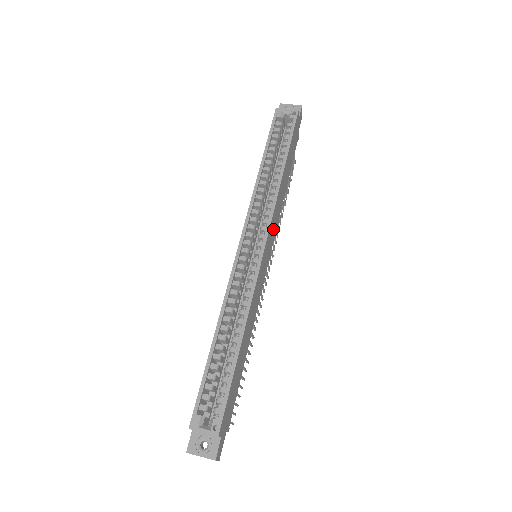
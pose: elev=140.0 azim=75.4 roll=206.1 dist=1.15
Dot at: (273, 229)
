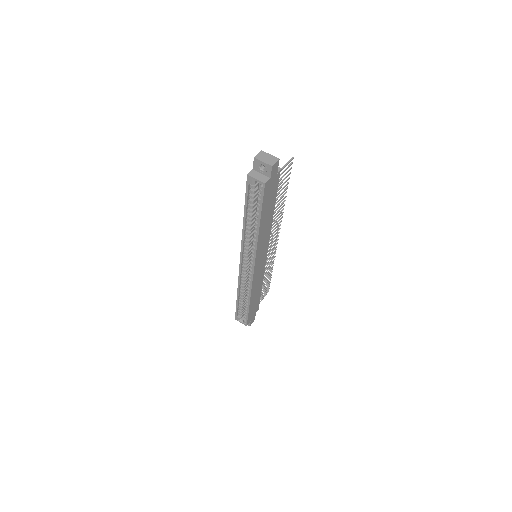
Dot at: (263, 247)
